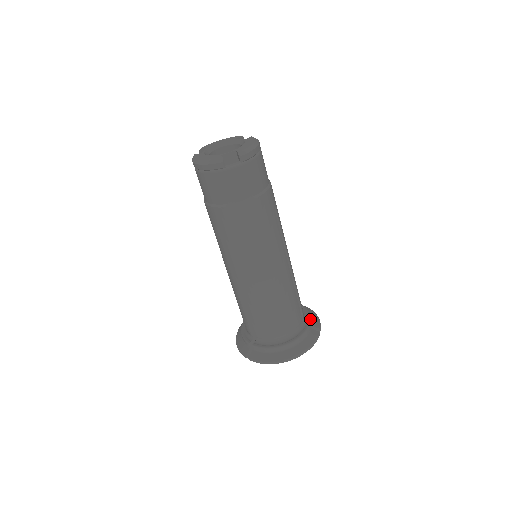
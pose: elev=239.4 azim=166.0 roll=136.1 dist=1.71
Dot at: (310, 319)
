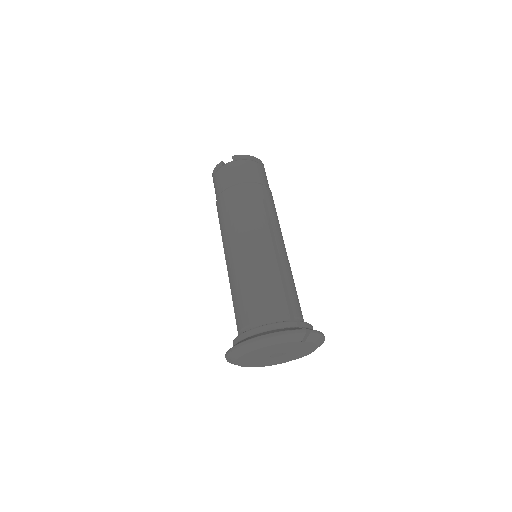
Dot at: (302, 321)
